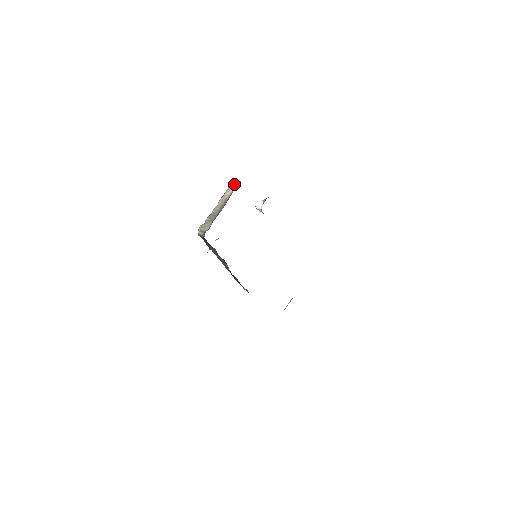
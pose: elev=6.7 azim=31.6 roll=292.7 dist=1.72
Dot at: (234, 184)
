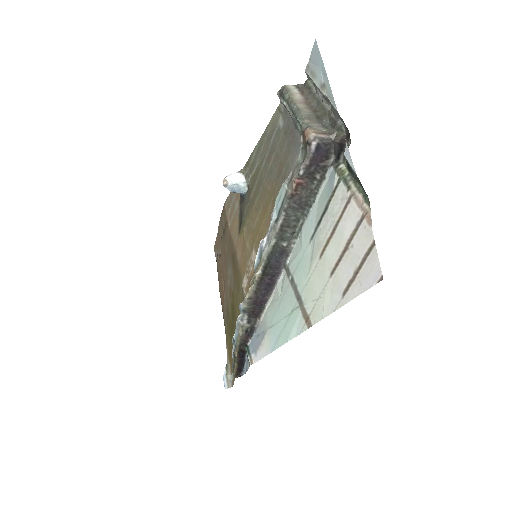
Dot at: (293, 89)
